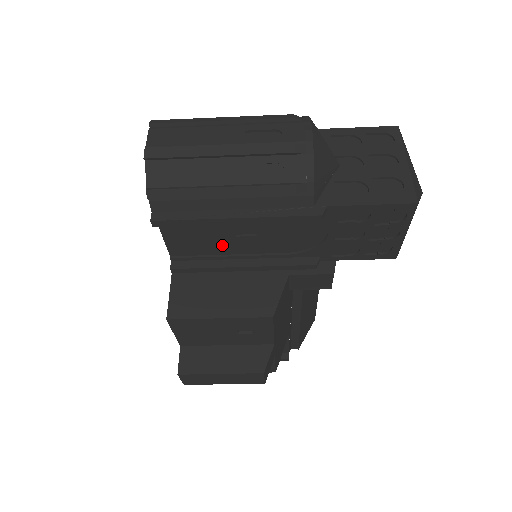
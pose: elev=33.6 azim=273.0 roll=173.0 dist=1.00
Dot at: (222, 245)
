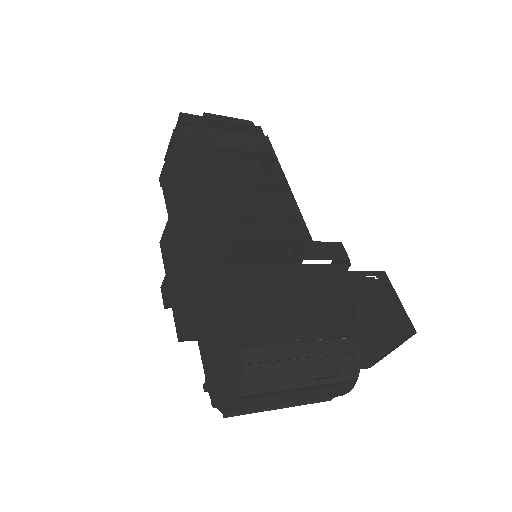
Dot at: occluded
